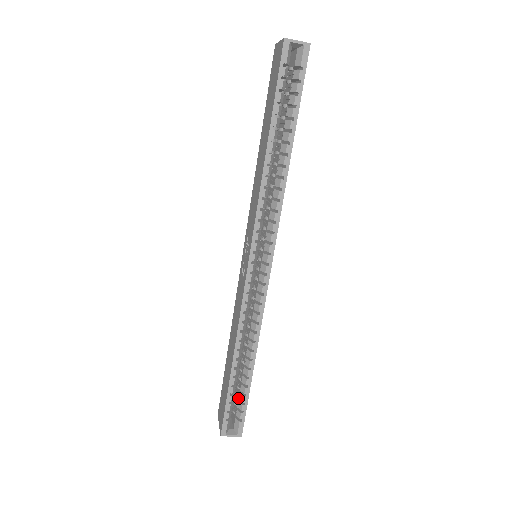
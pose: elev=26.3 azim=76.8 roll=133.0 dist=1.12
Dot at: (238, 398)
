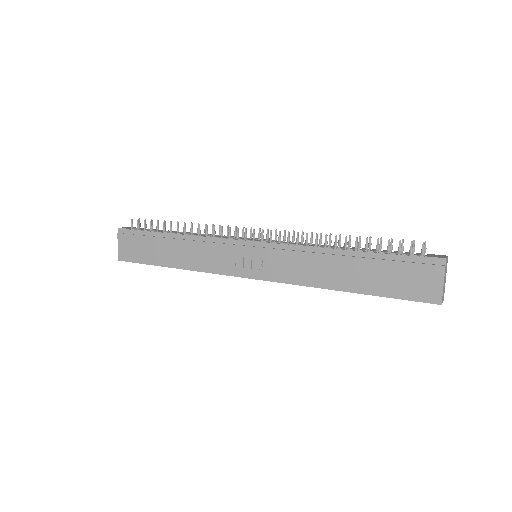
Dot at: occluded
